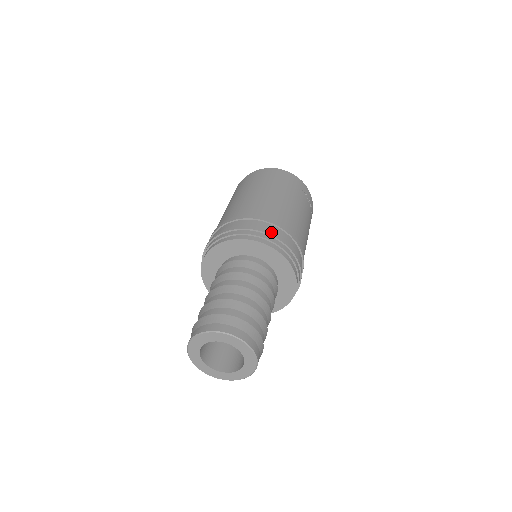
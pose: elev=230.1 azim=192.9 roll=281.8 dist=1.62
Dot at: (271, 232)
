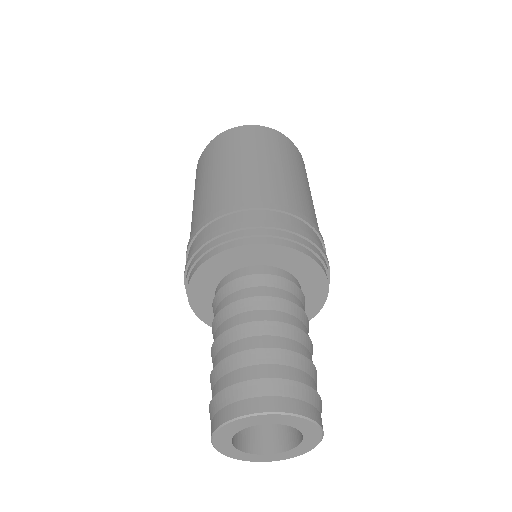
Dot at: occluded
